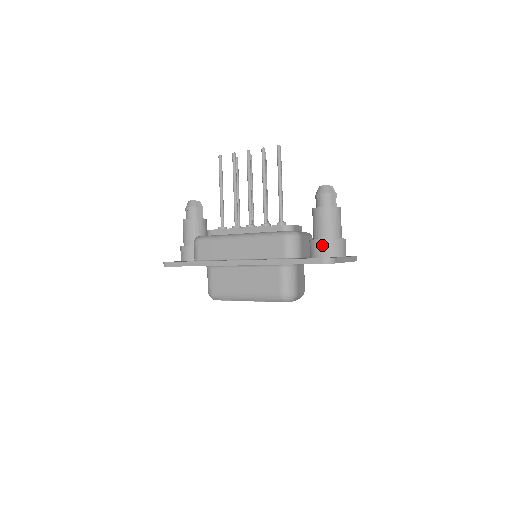
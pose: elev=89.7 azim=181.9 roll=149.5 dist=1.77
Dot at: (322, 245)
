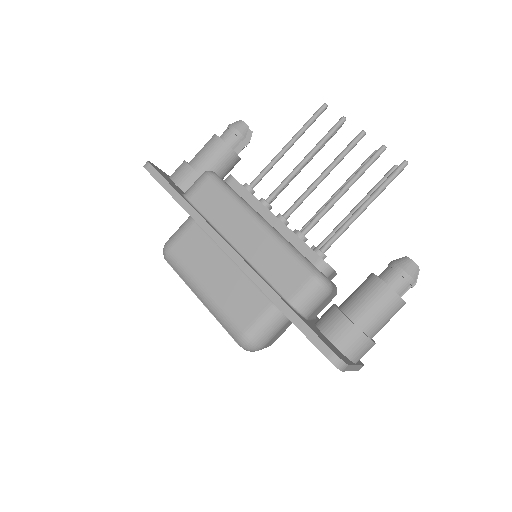
Dot at: (345, 328)
